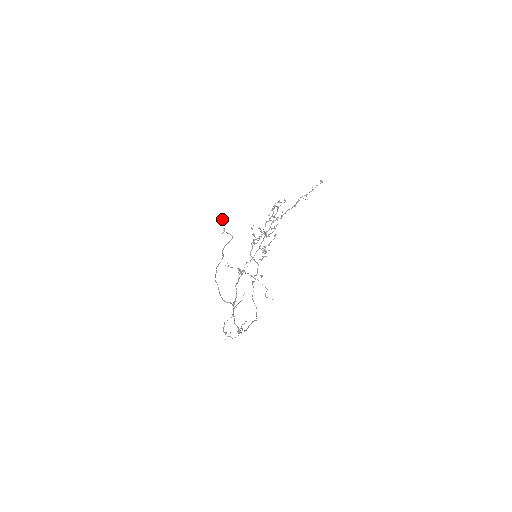
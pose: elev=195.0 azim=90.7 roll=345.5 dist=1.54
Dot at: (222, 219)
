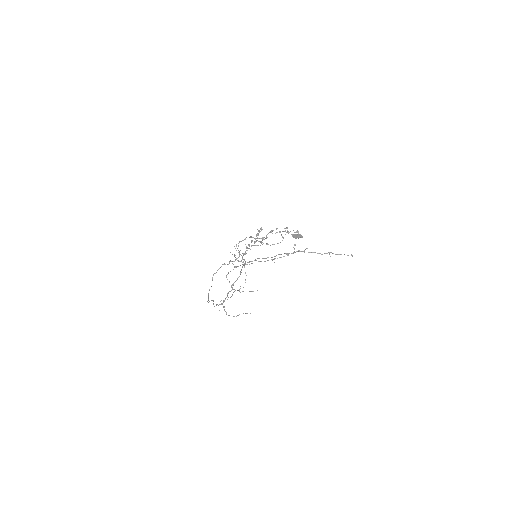
Dot at: (299, 236)
